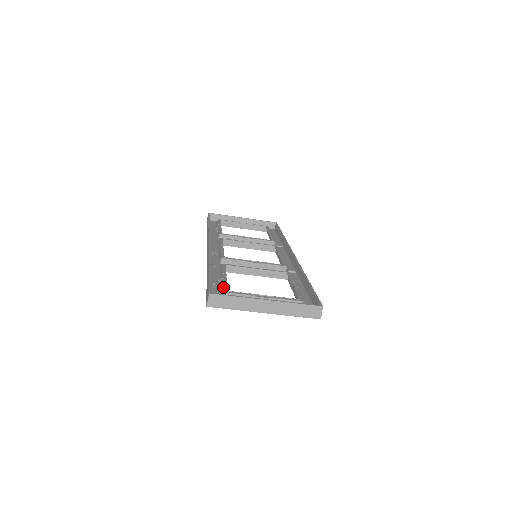
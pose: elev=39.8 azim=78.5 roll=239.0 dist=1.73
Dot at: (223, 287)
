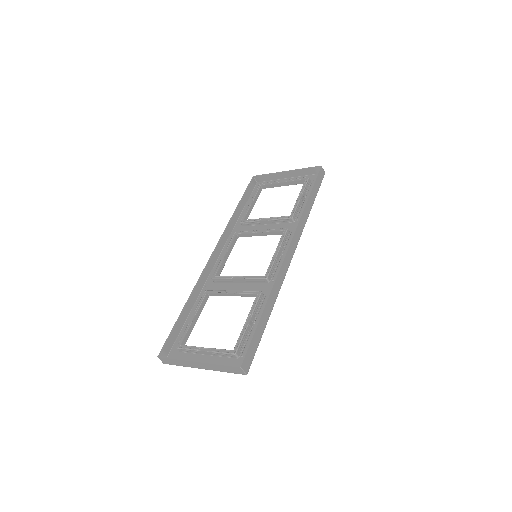
Dot at: occluded
